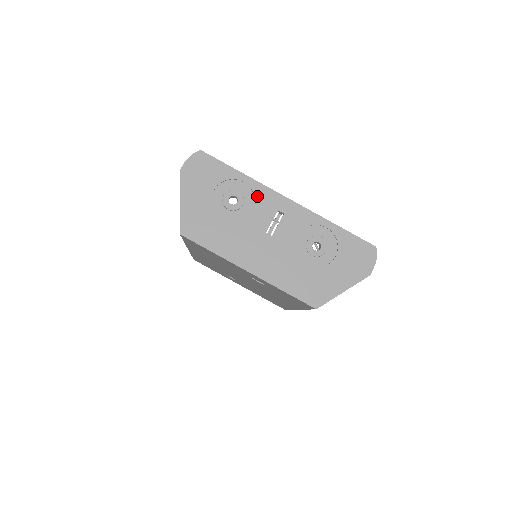
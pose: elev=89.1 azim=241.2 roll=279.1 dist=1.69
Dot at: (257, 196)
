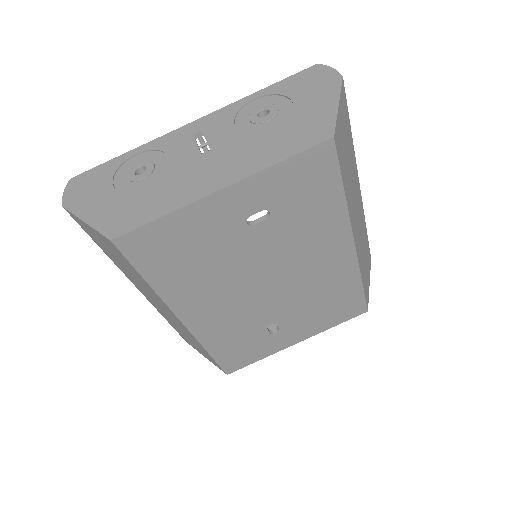
Dot at: (161, 147)
